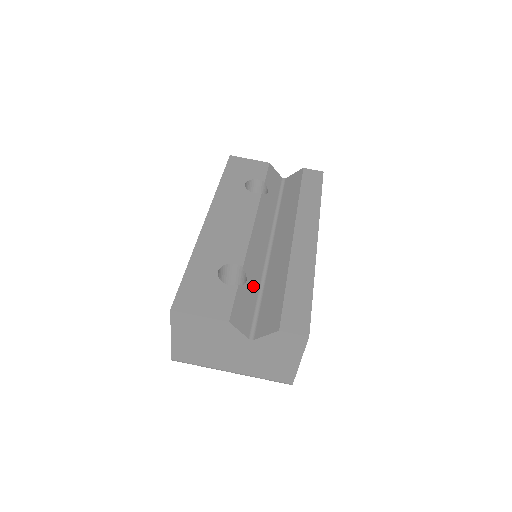
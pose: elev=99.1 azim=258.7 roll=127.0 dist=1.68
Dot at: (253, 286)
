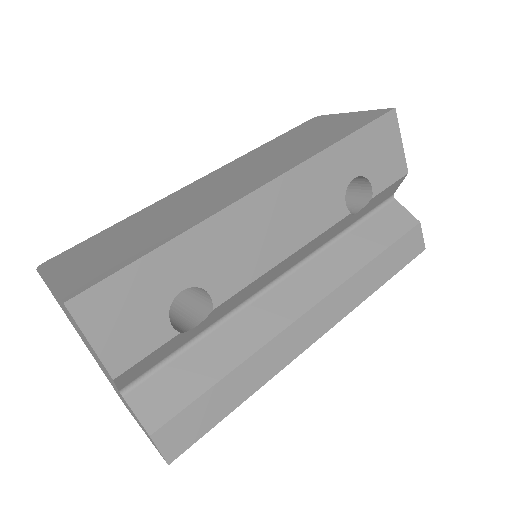
Dot at: (198, 330)
